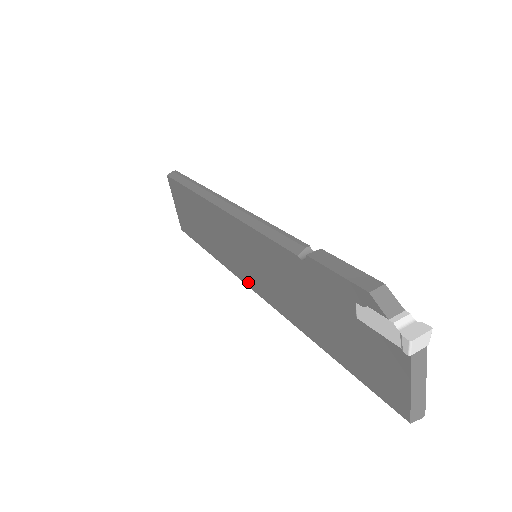
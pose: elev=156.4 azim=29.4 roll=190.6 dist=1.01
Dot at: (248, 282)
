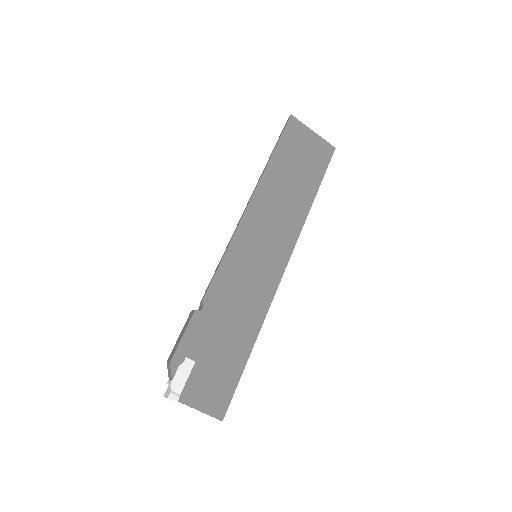
Dot at: occluded
